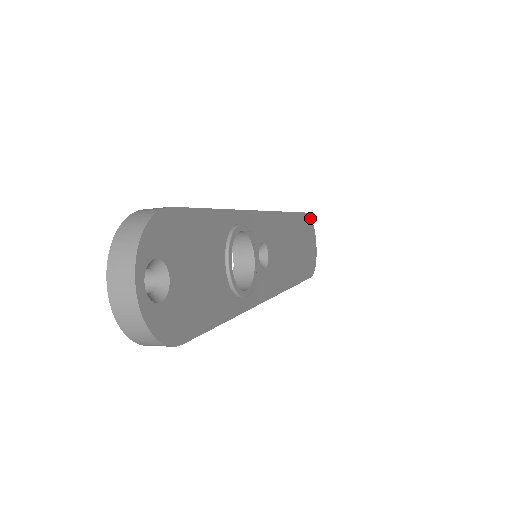
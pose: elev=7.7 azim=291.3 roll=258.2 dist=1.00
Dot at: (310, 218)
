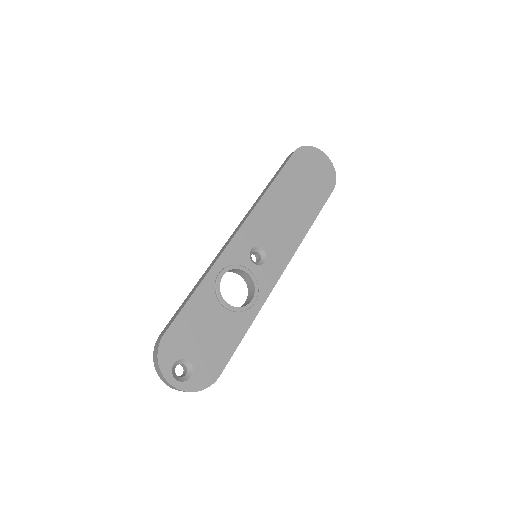
Dot at: (302, 148)
